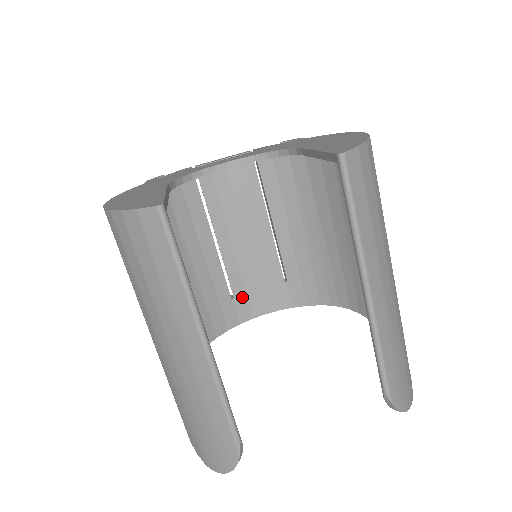
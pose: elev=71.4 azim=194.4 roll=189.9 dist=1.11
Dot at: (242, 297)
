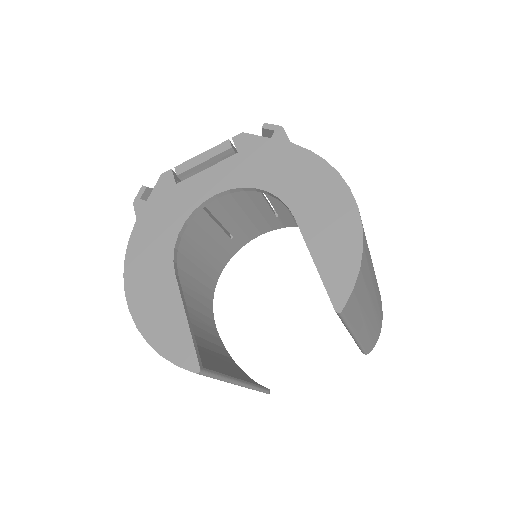
Dot at: (240, 234)
